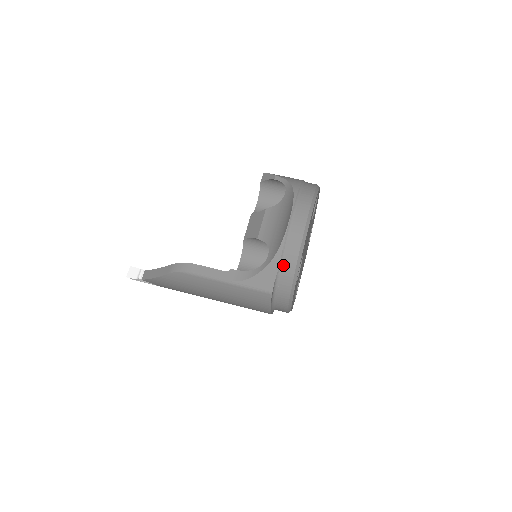
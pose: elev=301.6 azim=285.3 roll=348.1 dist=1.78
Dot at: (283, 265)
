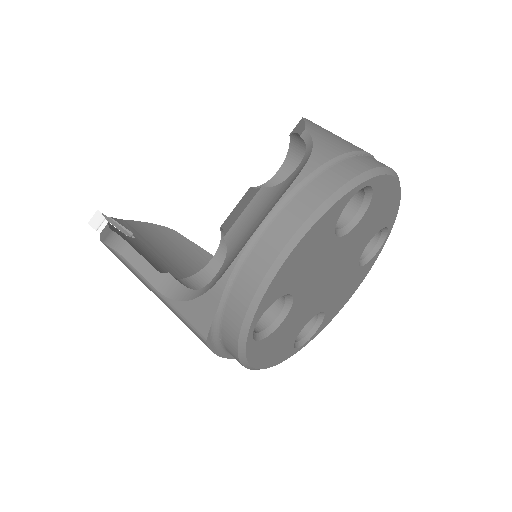
Dot at: (226, 305)
